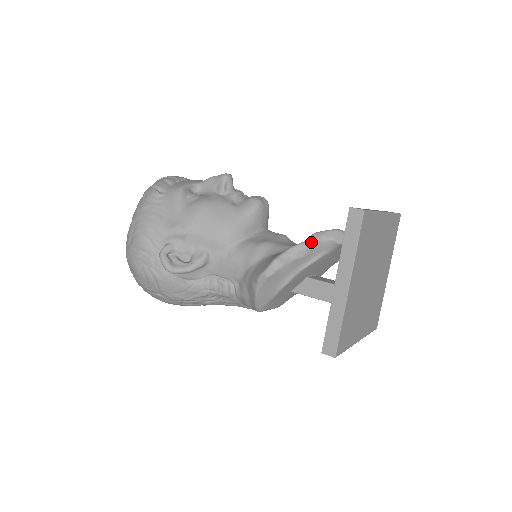
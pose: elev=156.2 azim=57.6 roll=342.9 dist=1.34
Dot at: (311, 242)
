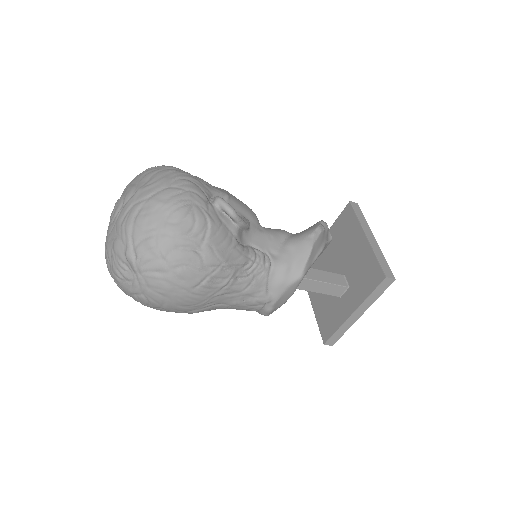
Dot at: occluded
